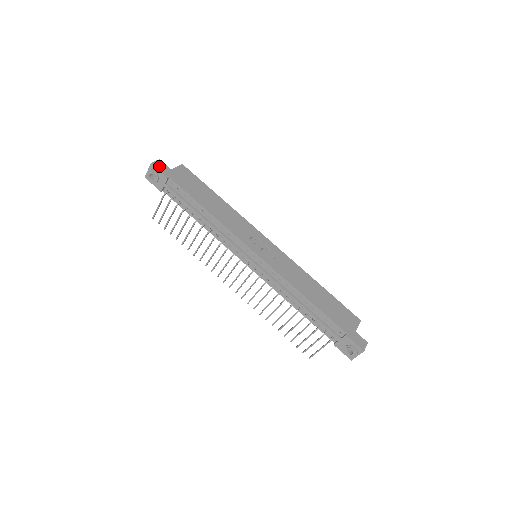
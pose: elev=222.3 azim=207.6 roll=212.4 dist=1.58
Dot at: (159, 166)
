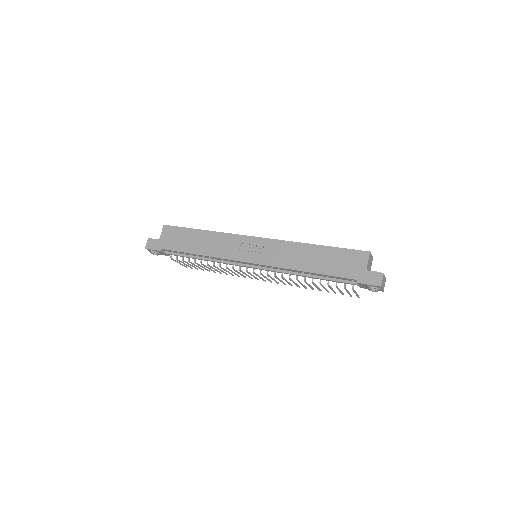
Dot at: (151, 245)
